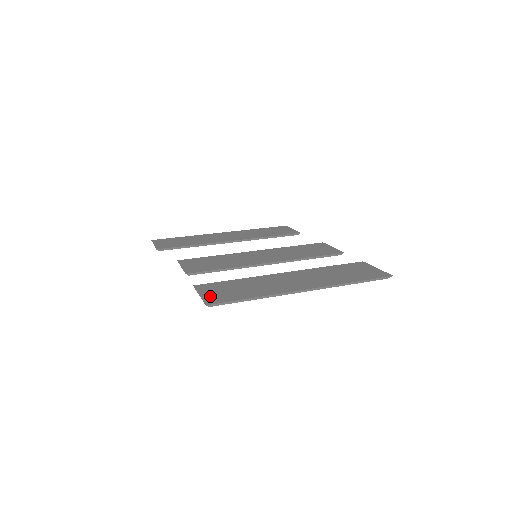
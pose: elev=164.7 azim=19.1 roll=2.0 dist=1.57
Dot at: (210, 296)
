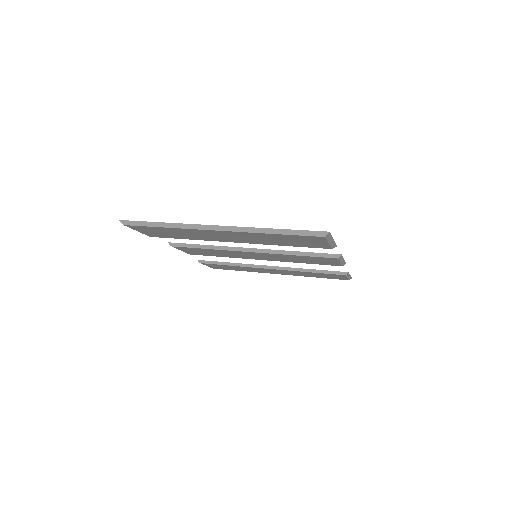
Dot at: occluded
